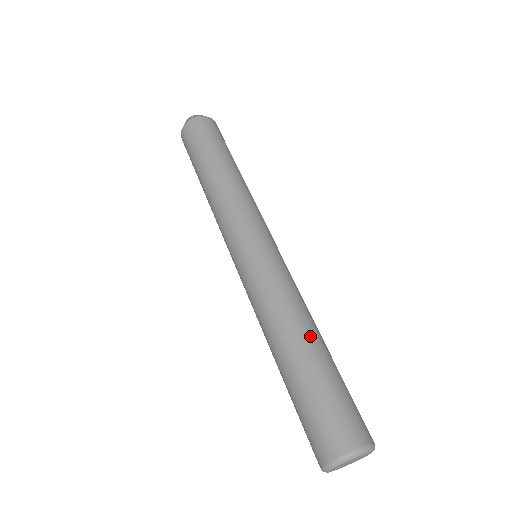
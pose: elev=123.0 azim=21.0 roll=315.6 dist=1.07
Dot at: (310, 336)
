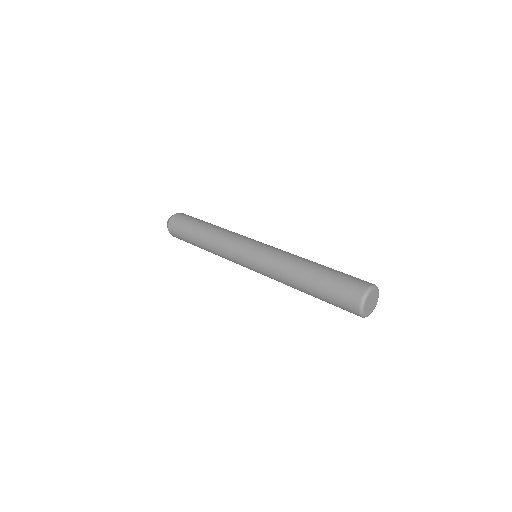
Dot at: occluded
